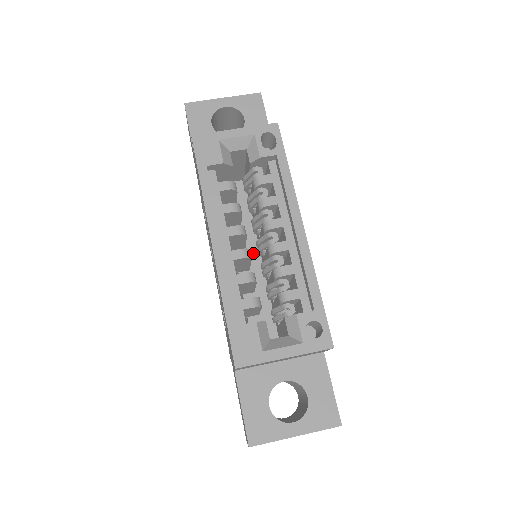
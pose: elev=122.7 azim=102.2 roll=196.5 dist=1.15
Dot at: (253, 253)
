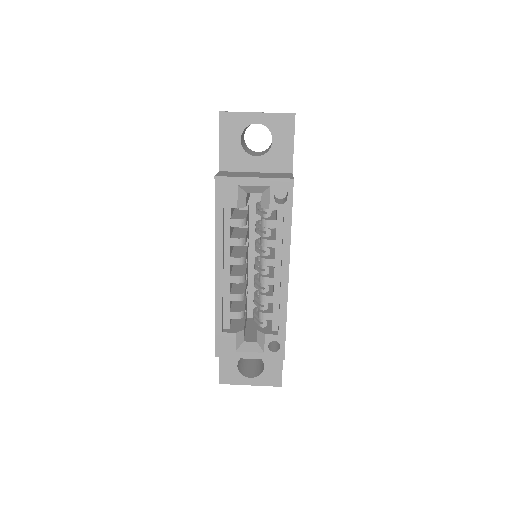
Dot at: occluded
